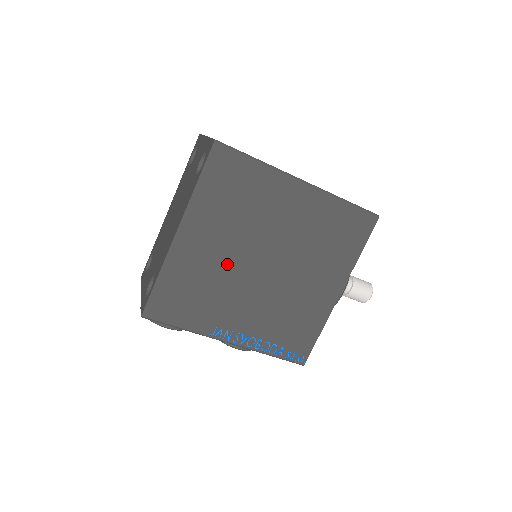
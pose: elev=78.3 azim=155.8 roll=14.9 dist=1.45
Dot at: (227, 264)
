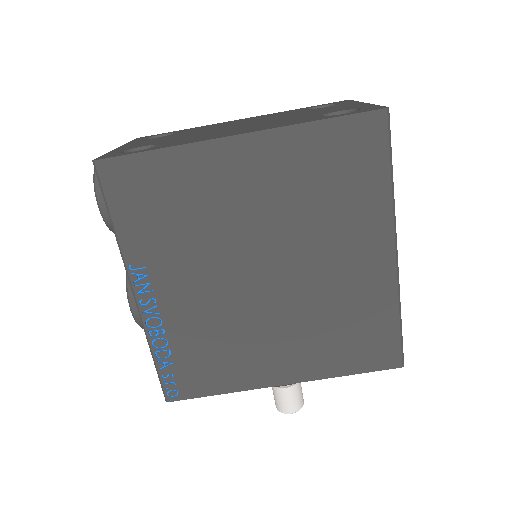
Dot at: (236, 227)
